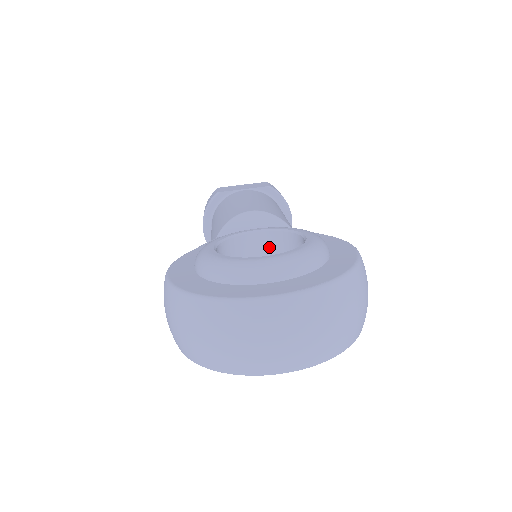
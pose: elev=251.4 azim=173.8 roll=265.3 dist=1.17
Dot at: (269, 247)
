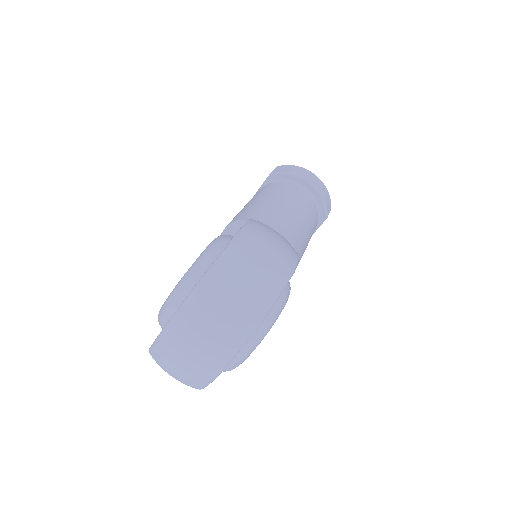
Dot at: occluded
